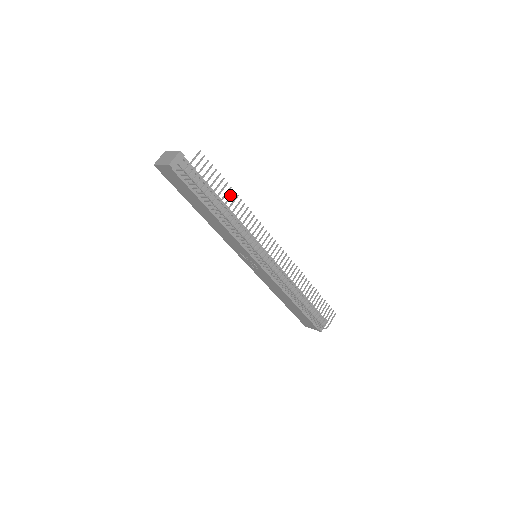
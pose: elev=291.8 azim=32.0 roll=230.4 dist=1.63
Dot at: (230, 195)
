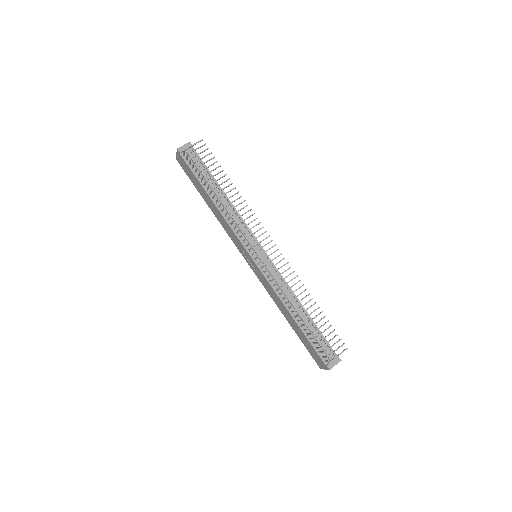
Dot at: (225, 181)
